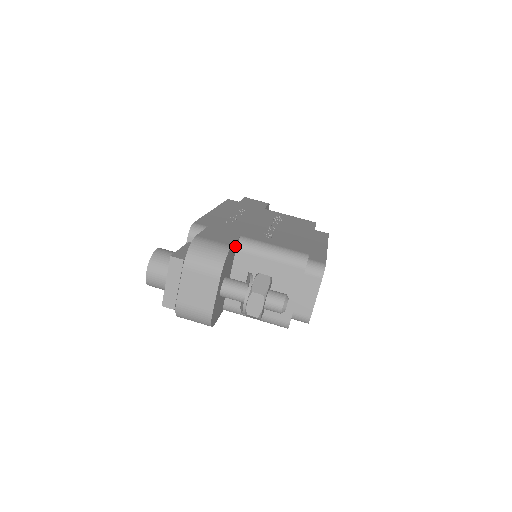
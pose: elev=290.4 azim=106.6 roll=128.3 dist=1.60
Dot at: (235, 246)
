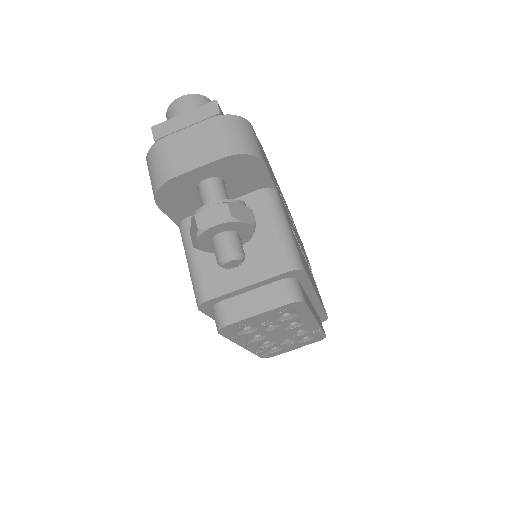
Dot at: (264, 181)
